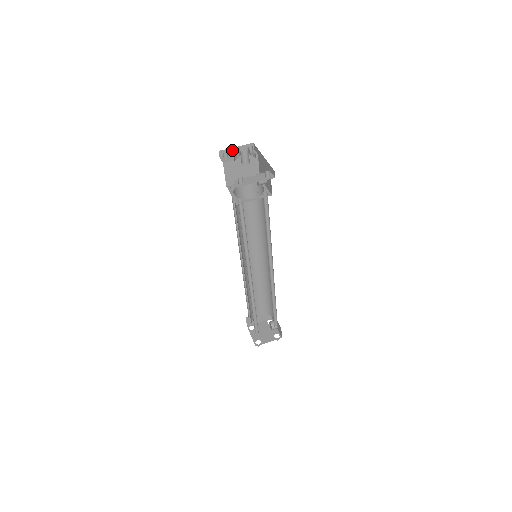
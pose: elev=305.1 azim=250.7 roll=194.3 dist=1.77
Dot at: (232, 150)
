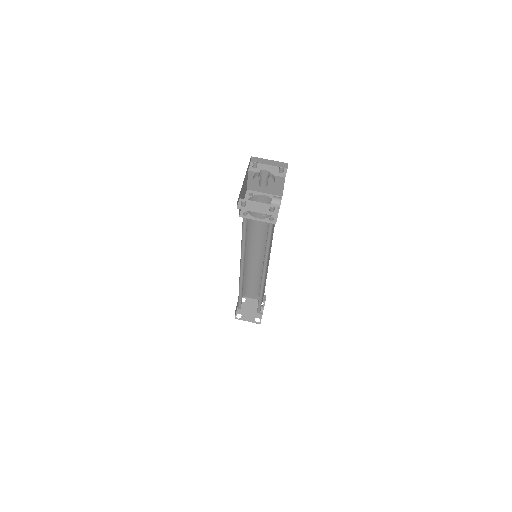
Dot at: (265, 161)
